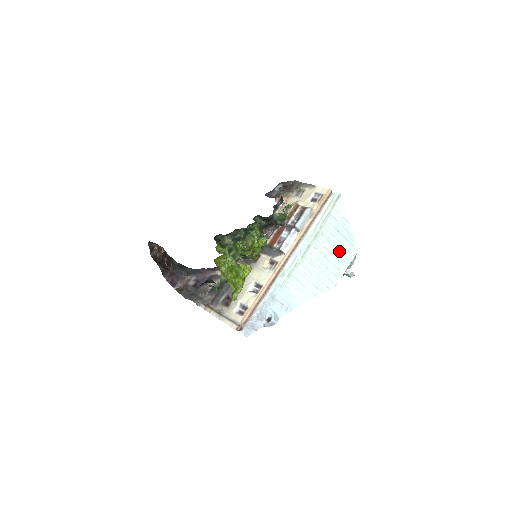
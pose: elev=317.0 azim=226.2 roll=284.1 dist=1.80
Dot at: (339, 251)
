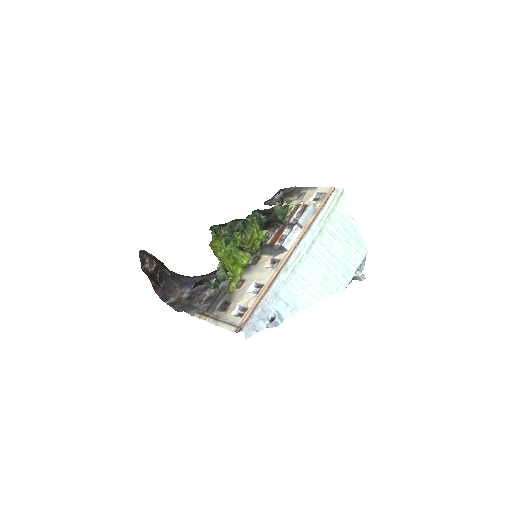
Dot at: (347, 250)
